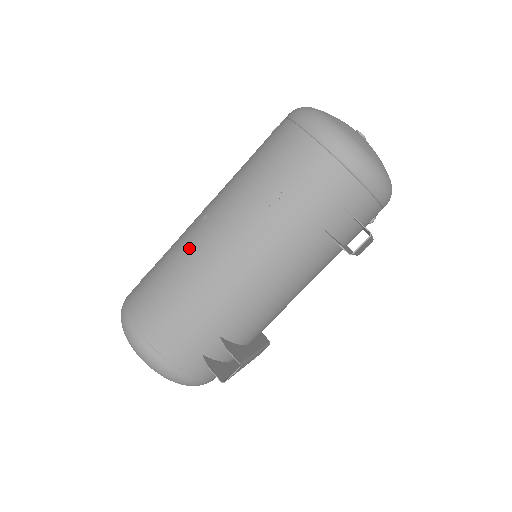
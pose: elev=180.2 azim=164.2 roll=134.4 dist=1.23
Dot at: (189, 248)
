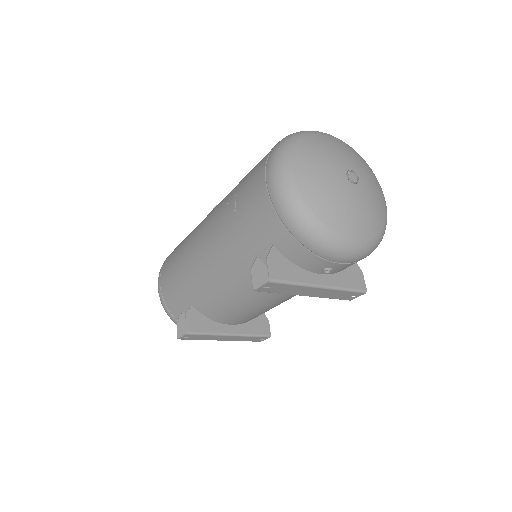
Dot at: (197, 227)
